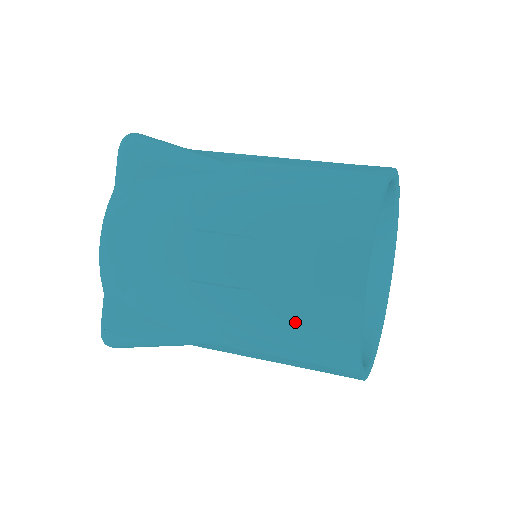
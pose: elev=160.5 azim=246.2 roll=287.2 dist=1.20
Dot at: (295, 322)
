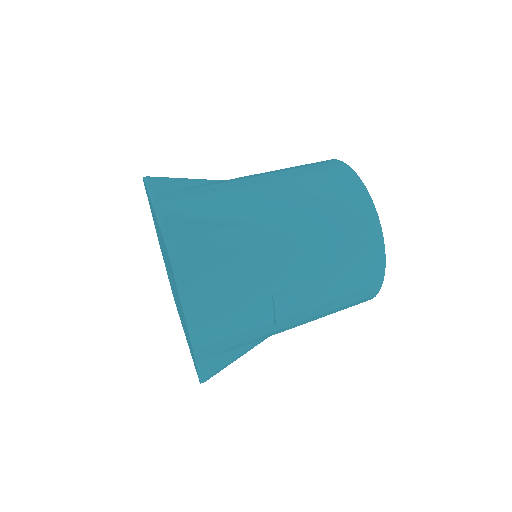
Dot at: (342, 306)
